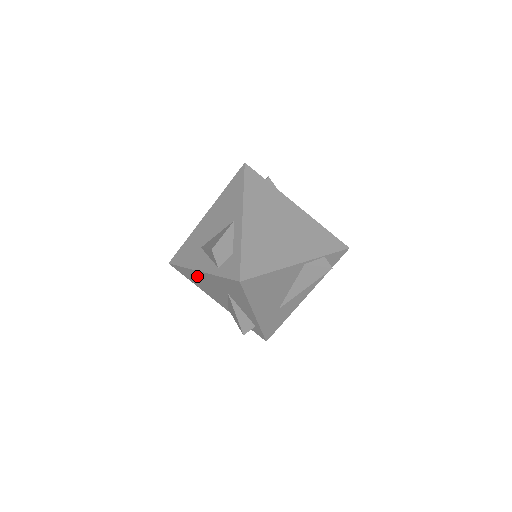
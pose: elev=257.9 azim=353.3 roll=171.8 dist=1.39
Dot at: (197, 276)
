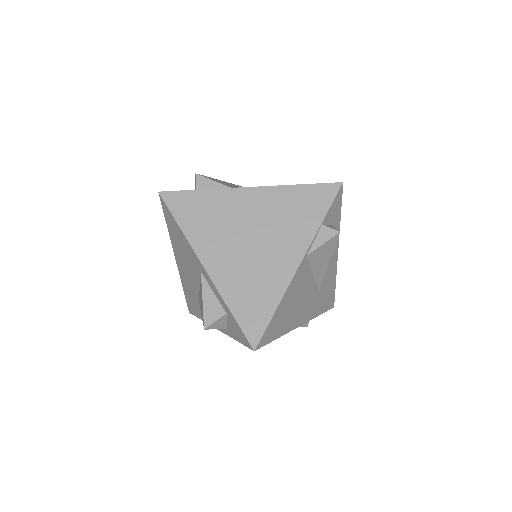
Dot at: occluded
